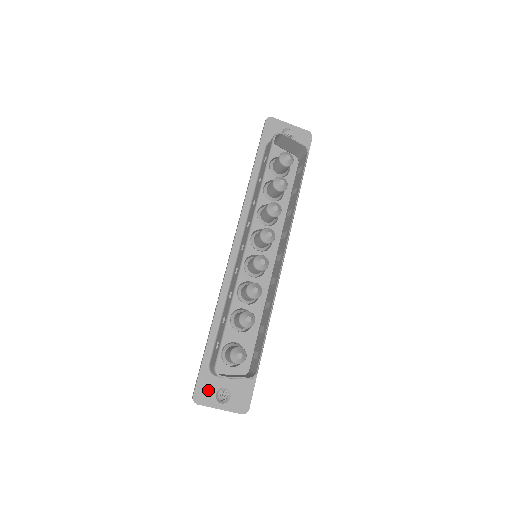
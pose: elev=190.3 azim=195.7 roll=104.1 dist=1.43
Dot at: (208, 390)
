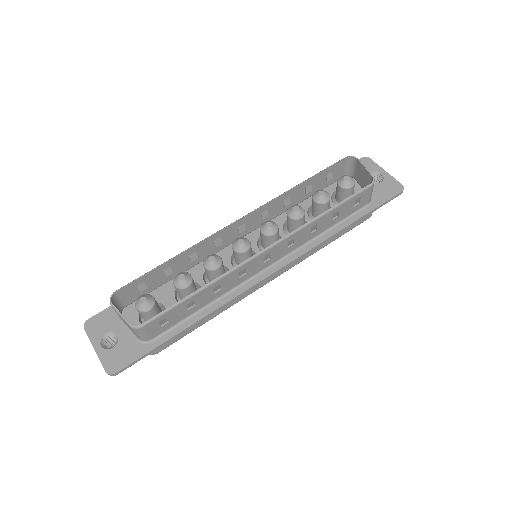
Dot at: (103, 325)
